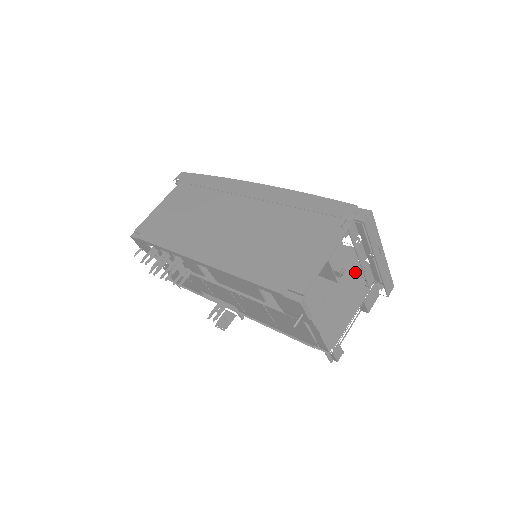
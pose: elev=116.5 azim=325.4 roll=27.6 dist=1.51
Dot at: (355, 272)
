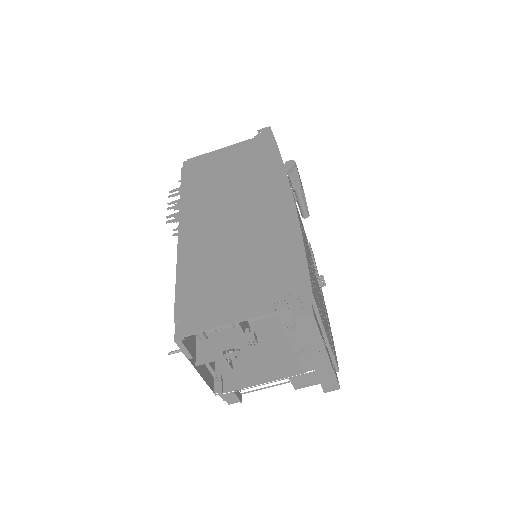
Dot at: occluded
